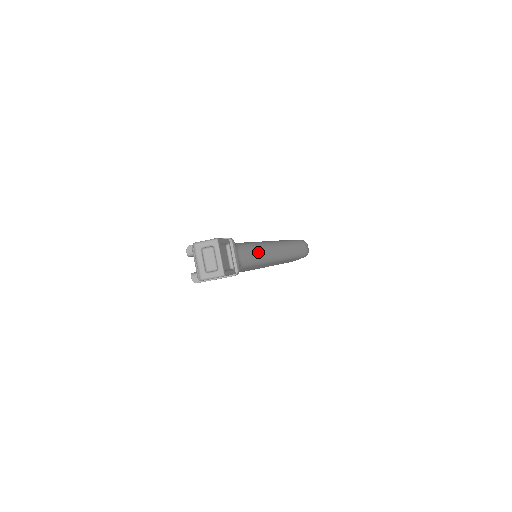
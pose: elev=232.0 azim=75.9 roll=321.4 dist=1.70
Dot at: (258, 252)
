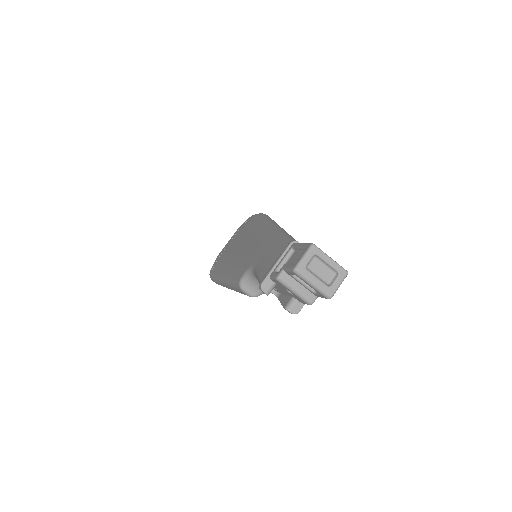
Dot at: occluded
